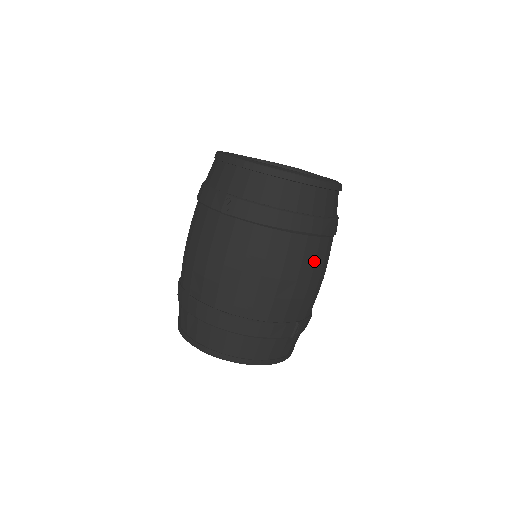
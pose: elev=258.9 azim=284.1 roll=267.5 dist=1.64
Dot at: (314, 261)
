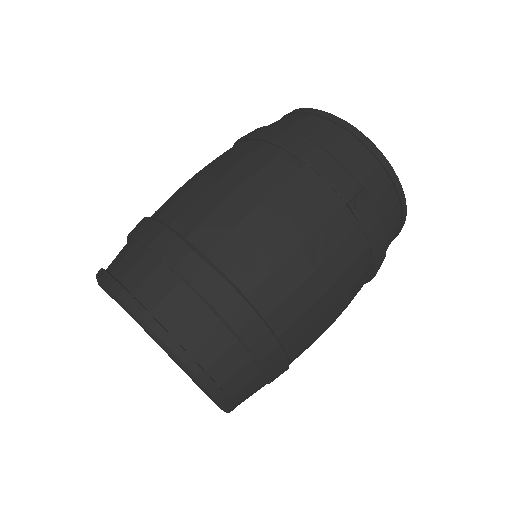
Dot at: occluded
